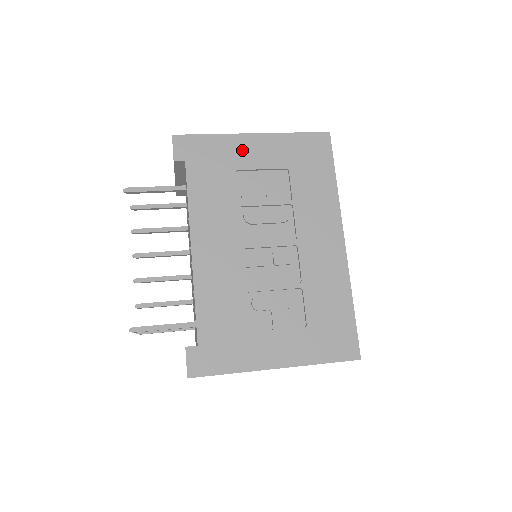
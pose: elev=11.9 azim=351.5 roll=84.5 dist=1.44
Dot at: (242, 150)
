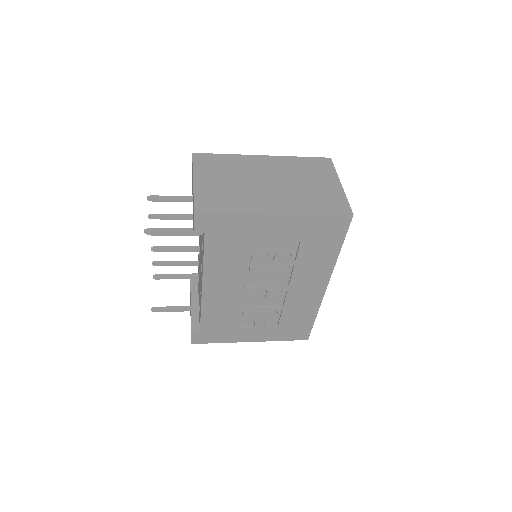
Dot at: (261, 227)
